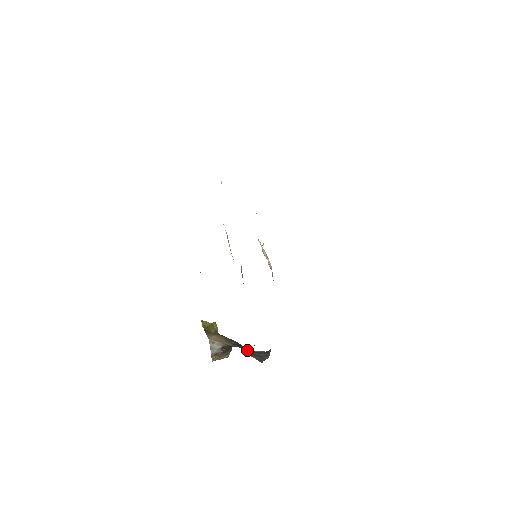
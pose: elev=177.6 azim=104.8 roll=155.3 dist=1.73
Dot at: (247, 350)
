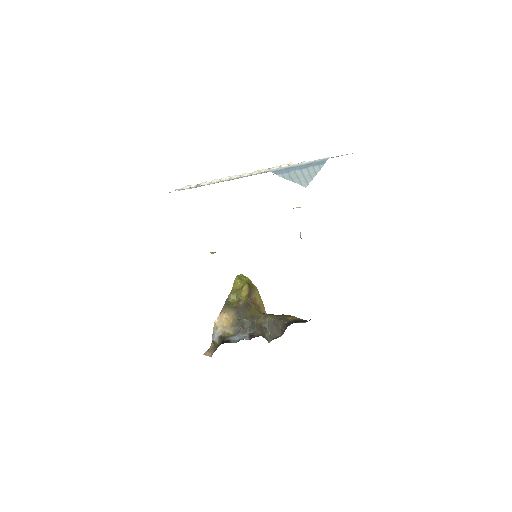
Dot at: (252, 334)
